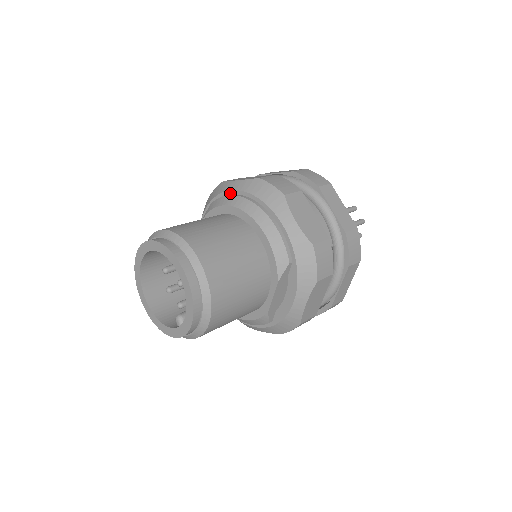
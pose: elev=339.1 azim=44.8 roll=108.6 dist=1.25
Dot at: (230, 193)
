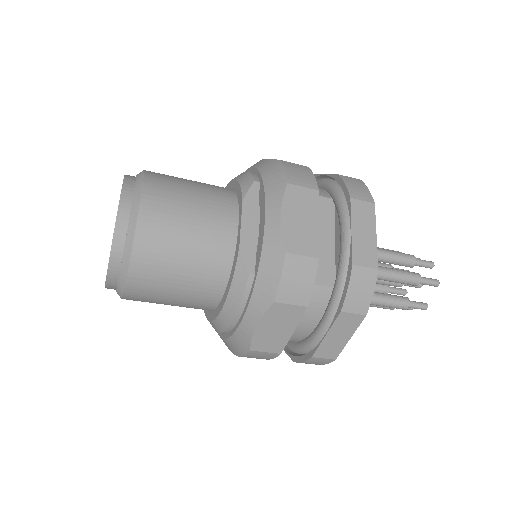
Dot at: occluded
